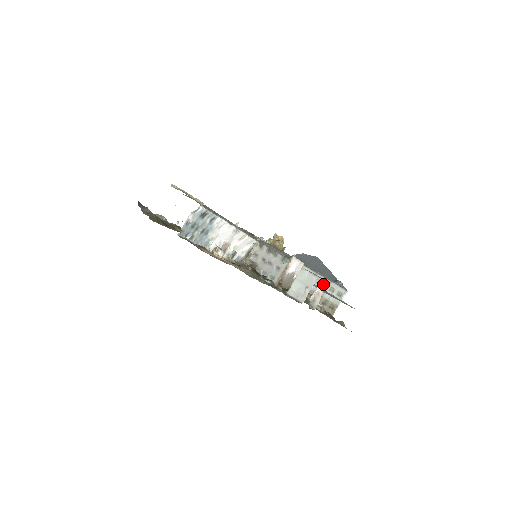
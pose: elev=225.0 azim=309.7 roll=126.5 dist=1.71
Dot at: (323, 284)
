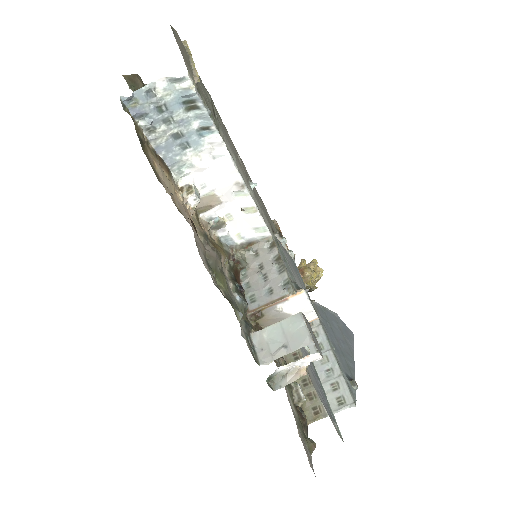
Dot at: (329, 369)
